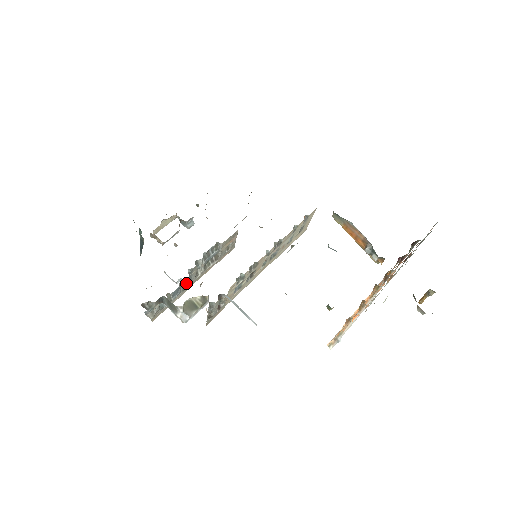
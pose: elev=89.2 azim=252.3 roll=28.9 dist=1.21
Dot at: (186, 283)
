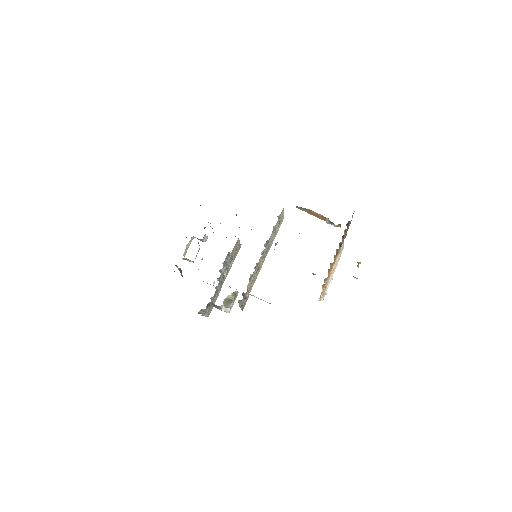
Dot at: (219, 285)
